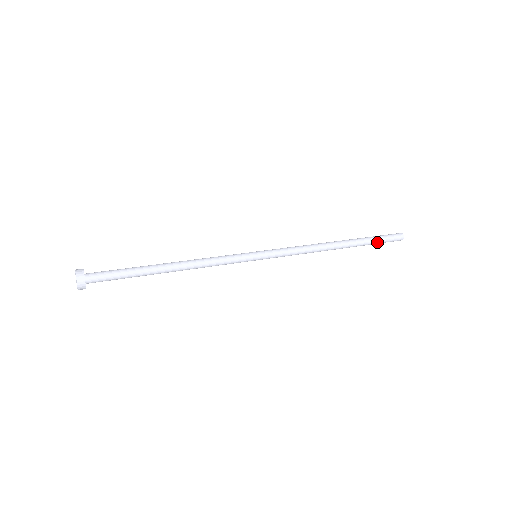
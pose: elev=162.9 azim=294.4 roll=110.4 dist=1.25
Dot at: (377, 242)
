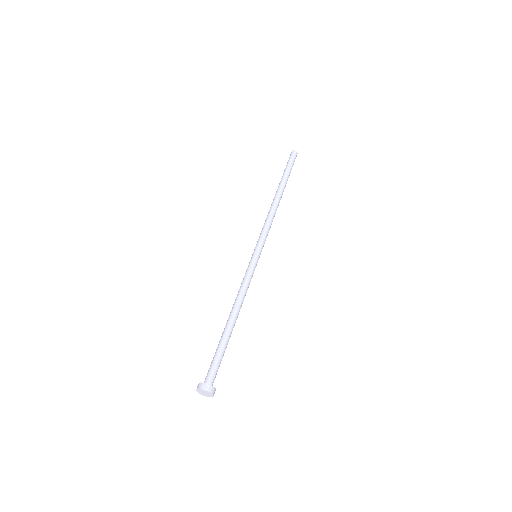
Dot at: occluded
